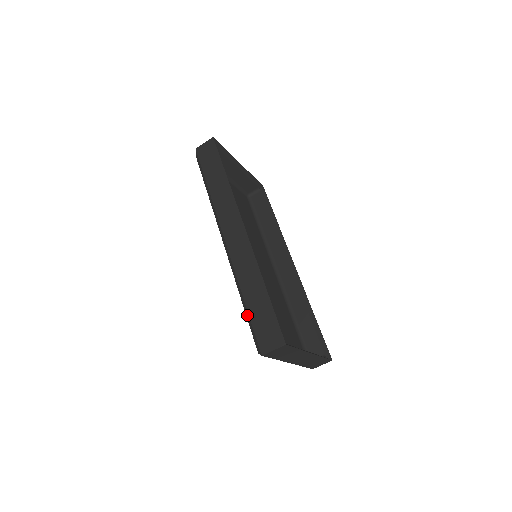
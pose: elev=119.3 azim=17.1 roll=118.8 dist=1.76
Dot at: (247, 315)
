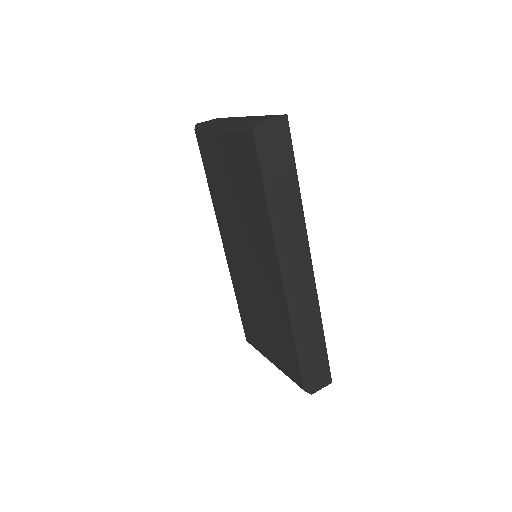
Dot at: (301, 359)
